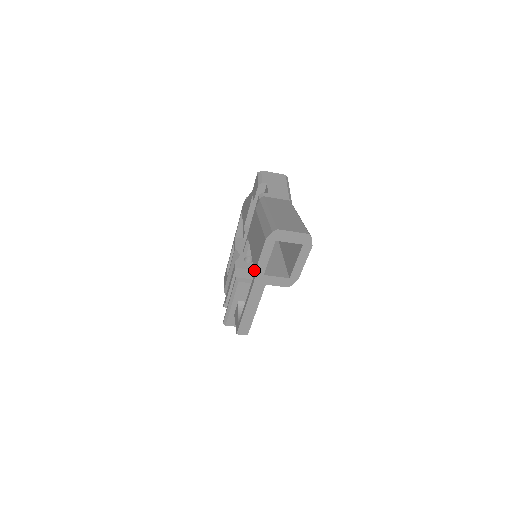
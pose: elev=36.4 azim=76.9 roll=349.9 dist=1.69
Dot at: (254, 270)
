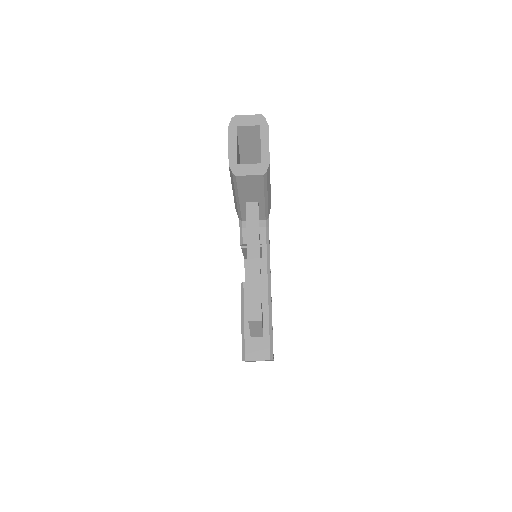
Dot at: occluded
